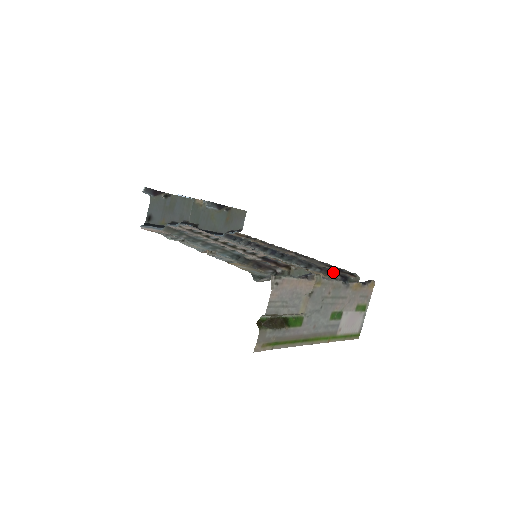
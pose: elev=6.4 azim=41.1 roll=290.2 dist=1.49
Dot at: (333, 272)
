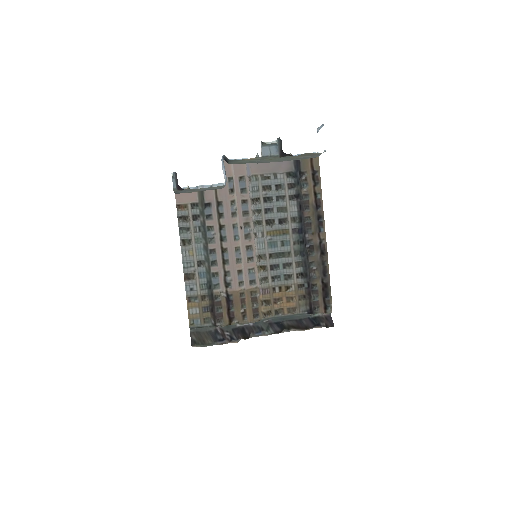
Dot at: (311, 299)
